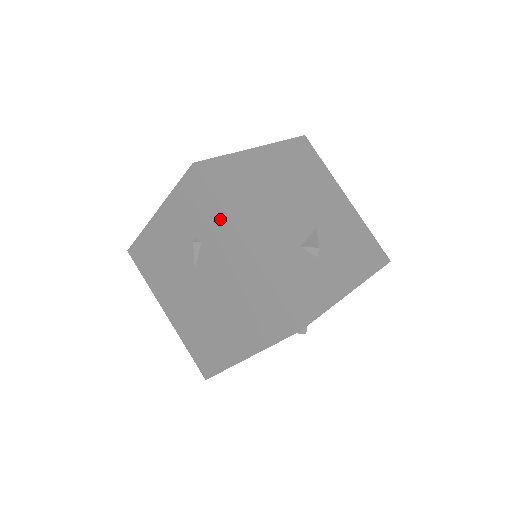
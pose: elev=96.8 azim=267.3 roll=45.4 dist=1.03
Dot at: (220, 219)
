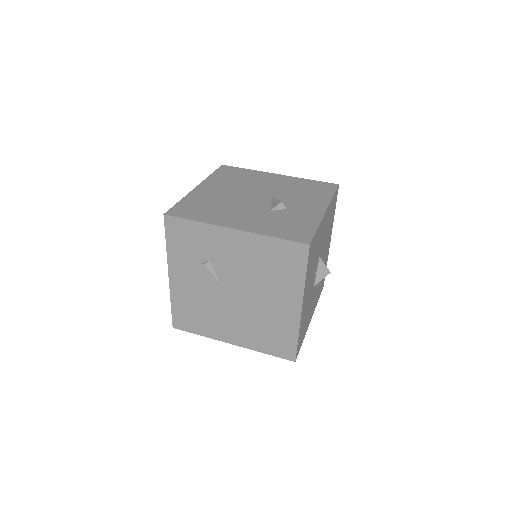
Dot at: (206, 231)
